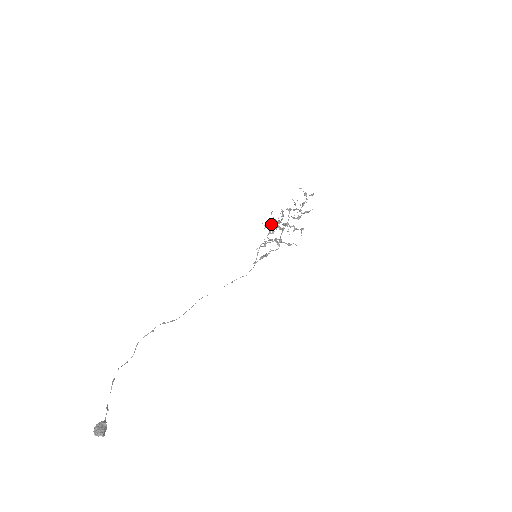
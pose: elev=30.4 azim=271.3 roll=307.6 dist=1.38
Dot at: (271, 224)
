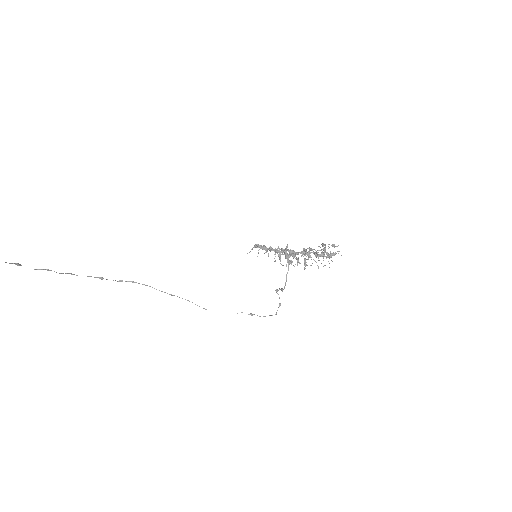
Dot at: occluded
